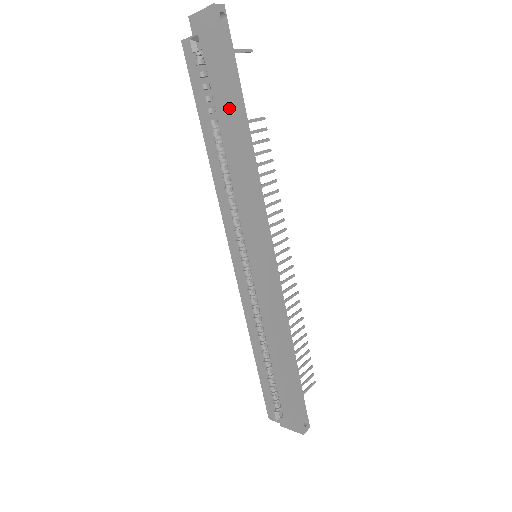
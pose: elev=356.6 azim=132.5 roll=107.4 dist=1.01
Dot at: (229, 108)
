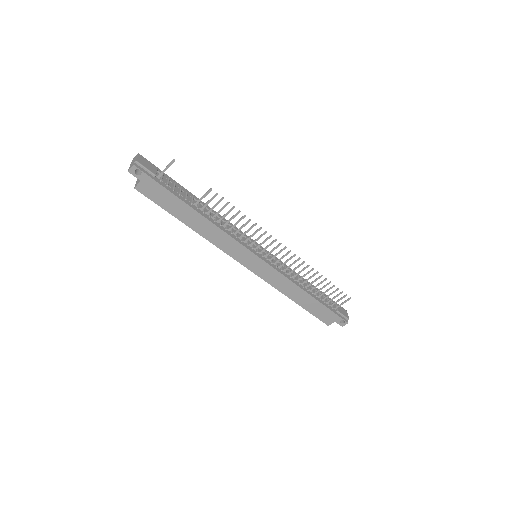
Dot at: (176, 213)
